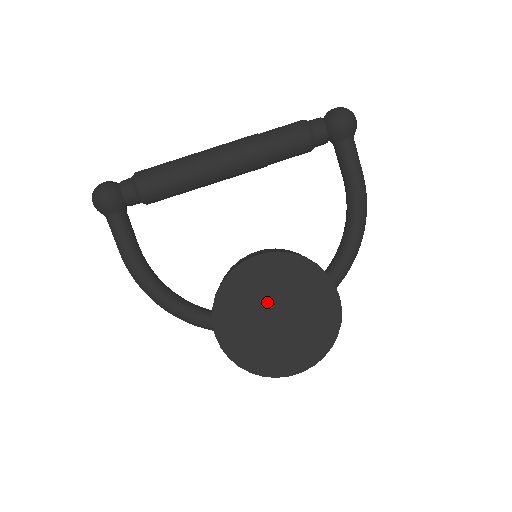
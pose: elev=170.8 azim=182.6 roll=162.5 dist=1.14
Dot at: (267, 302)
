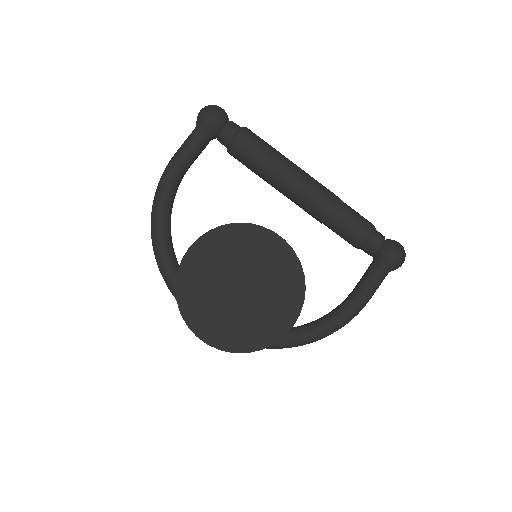
Dot at: (247, 270)
